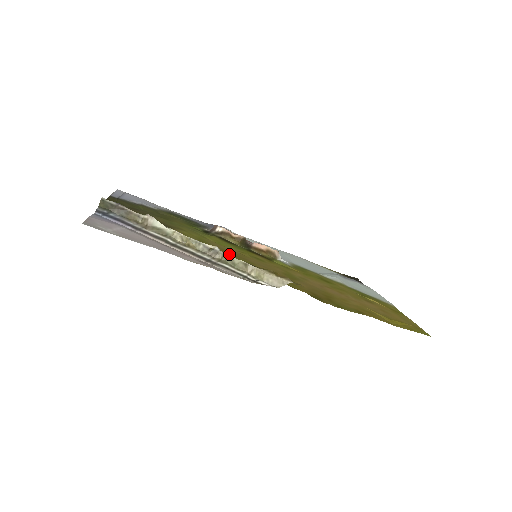
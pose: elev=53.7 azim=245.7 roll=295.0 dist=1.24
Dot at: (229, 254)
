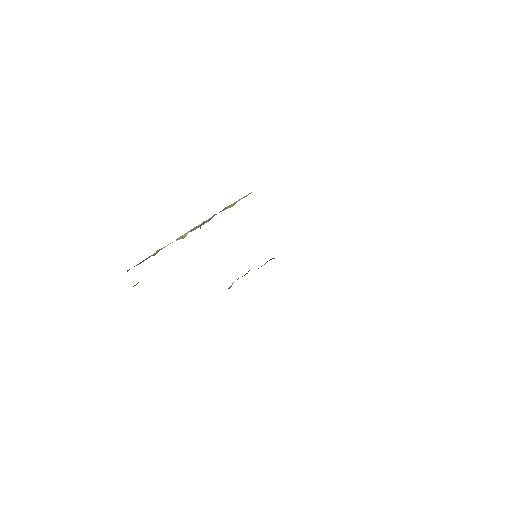
Dot at: occluded
